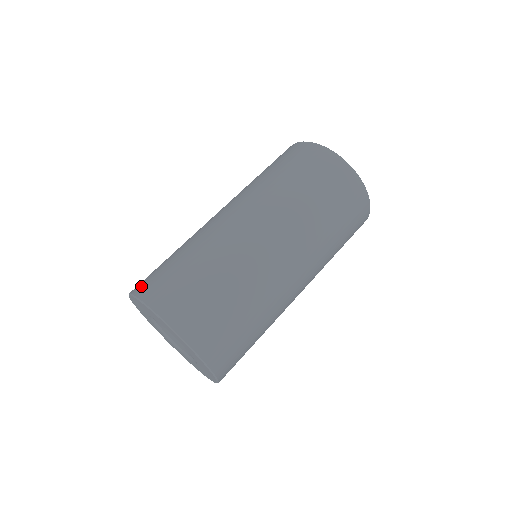
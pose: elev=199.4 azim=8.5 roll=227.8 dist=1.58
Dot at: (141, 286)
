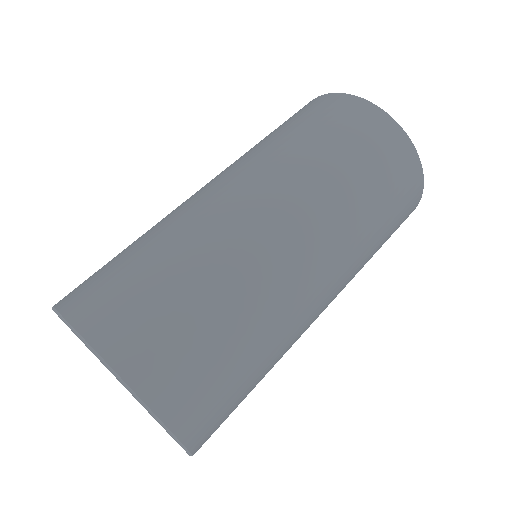
Dot at: (82, 305)
